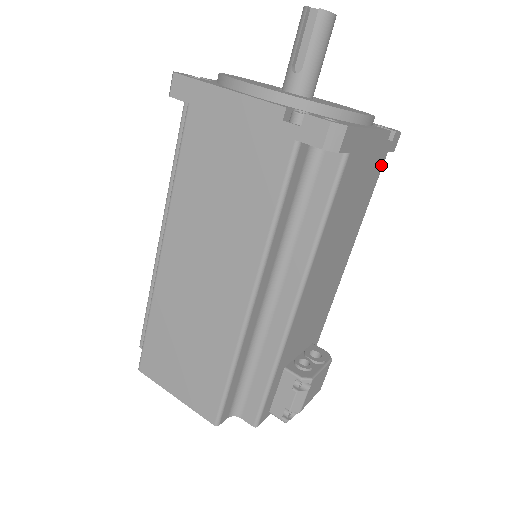
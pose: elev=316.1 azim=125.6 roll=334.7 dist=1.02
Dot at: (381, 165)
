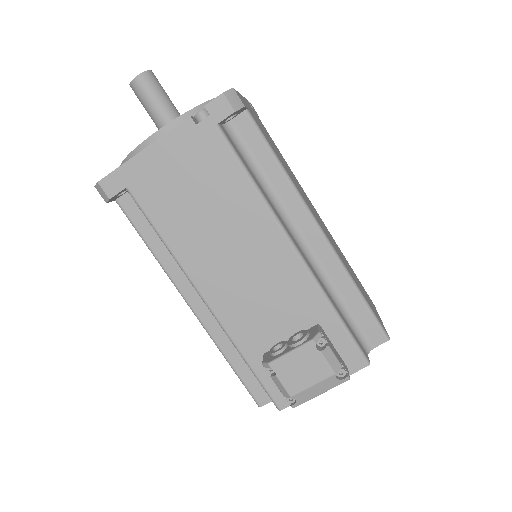
Dot at: (218, 141)
